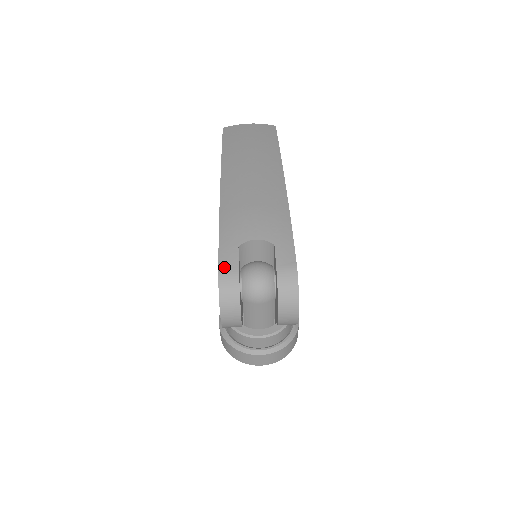
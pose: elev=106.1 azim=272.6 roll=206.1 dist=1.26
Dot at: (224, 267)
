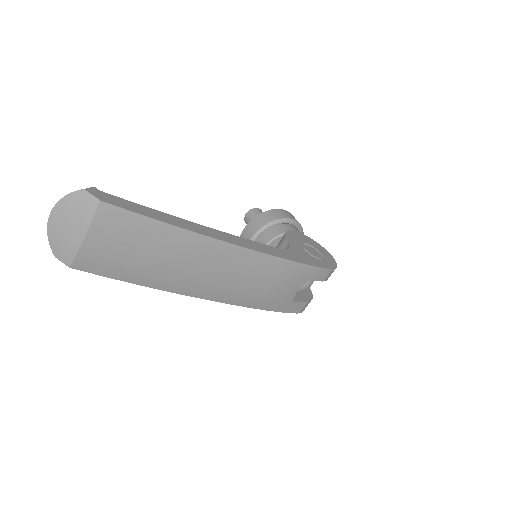
Dot at: (299, 311)
